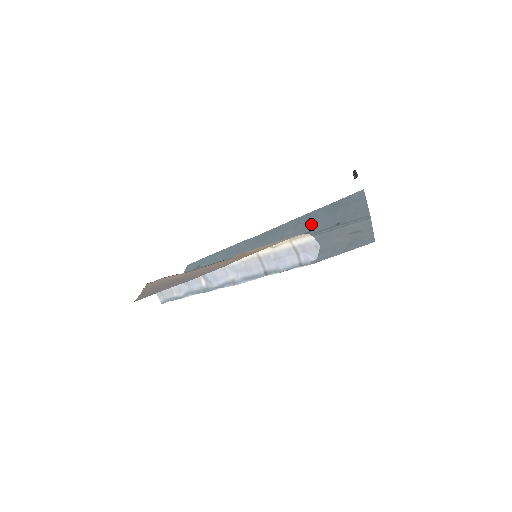
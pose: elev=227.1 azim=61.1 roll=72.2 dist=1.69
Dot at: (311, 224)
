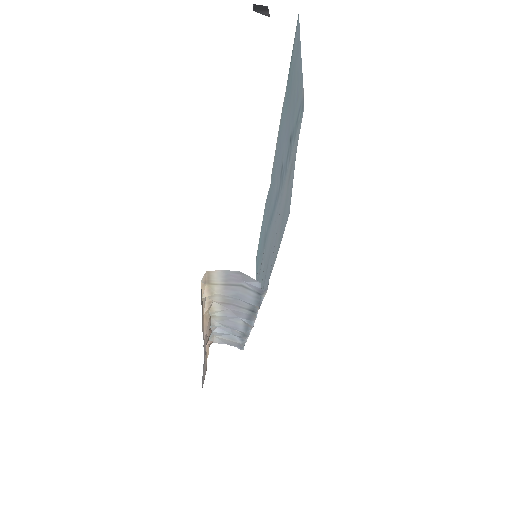
Dot at: (281, 148)
